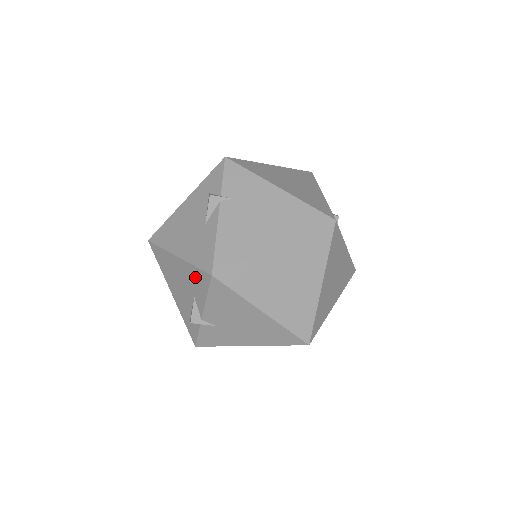
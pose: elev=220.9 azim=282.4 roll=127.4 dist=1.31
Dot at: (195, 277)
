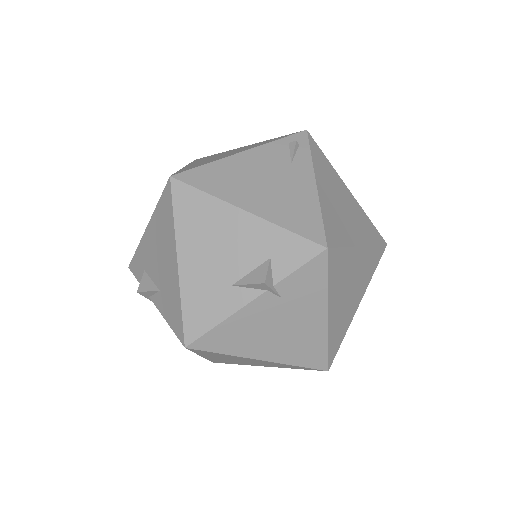
Dot at: (174, 304)
